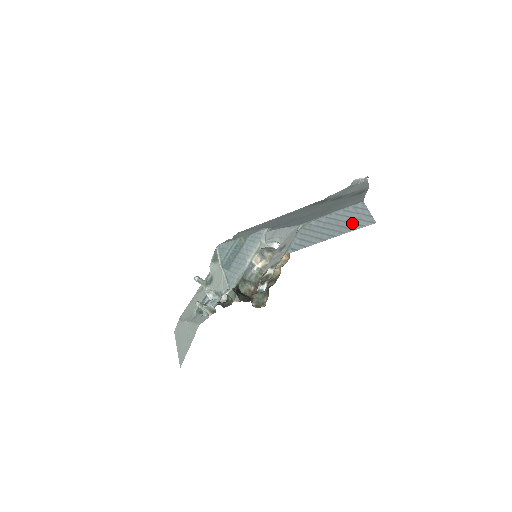
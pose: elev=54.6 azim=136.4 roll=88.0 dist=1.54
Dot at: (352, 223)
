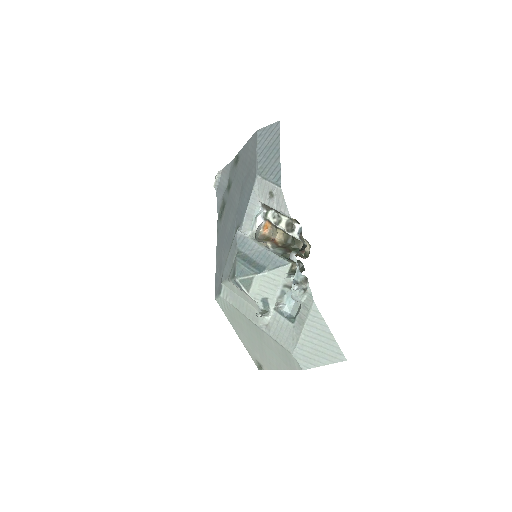
Dot at: (273, 137)
